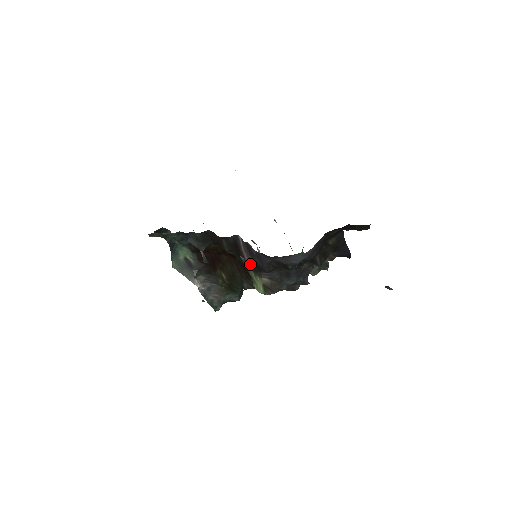
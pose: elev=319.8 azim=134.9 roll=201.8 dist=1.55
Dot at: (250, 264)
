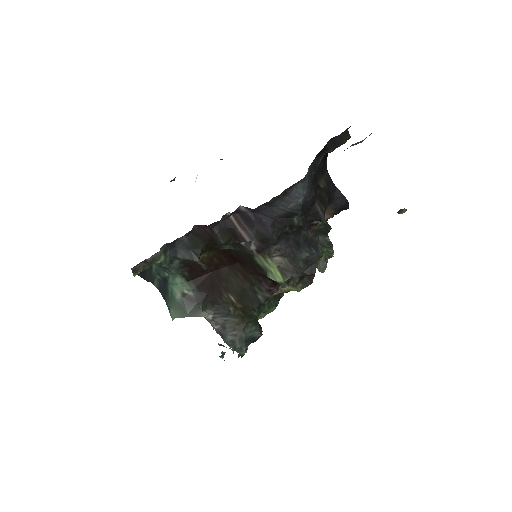
Dot at: (254, 243)
